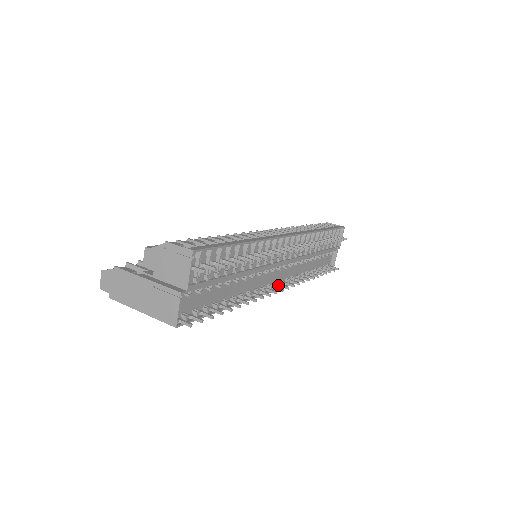
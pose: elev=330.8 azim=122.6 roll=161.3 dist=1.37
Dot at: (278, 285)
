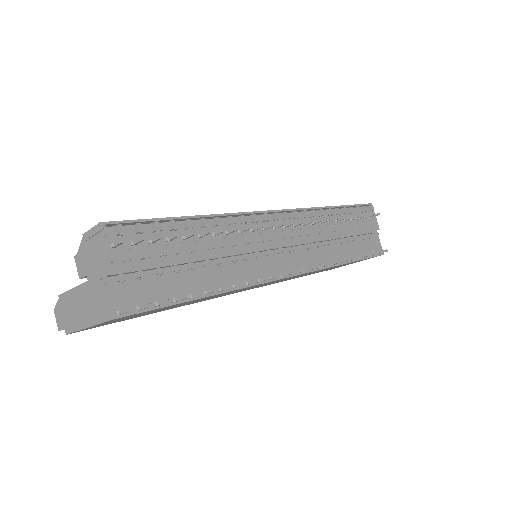
Dot at: occluded
